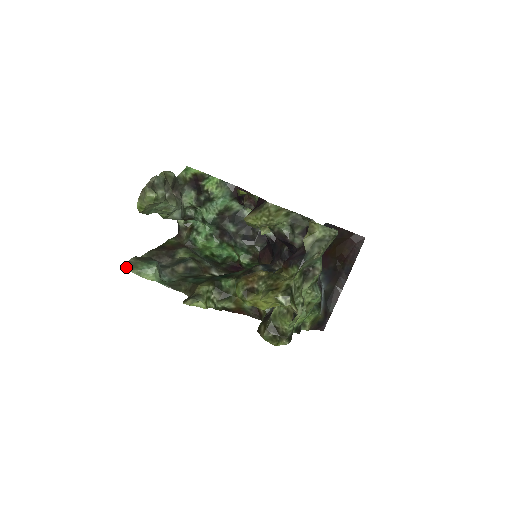
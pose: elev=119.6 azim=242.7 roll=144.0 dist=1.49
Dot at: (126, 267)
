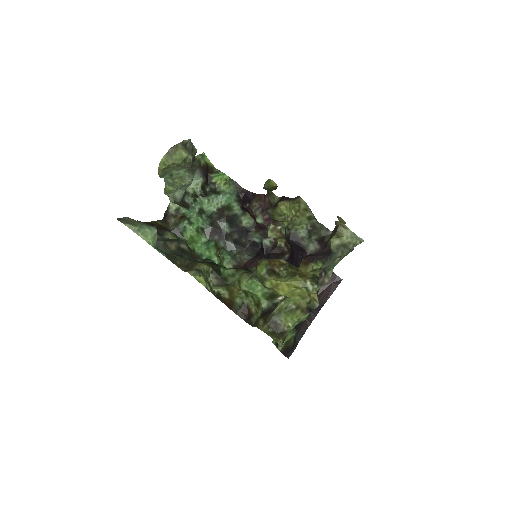
Dot at: (122, 221)
